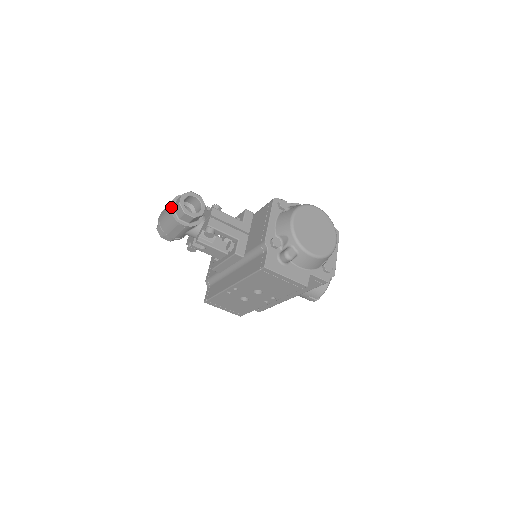
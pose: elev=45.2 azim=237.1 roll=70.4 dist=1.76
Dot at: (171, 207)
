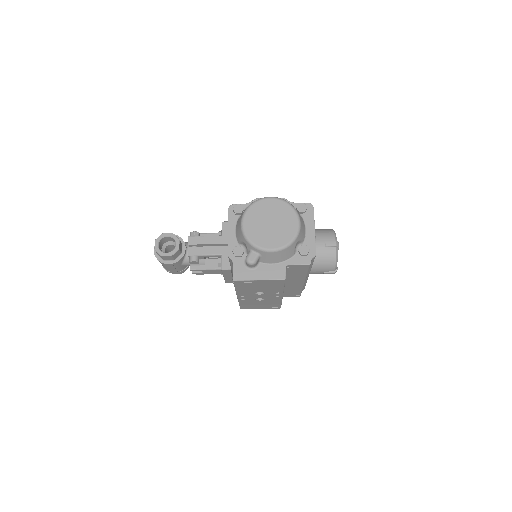
Dot at: (155, 253)
